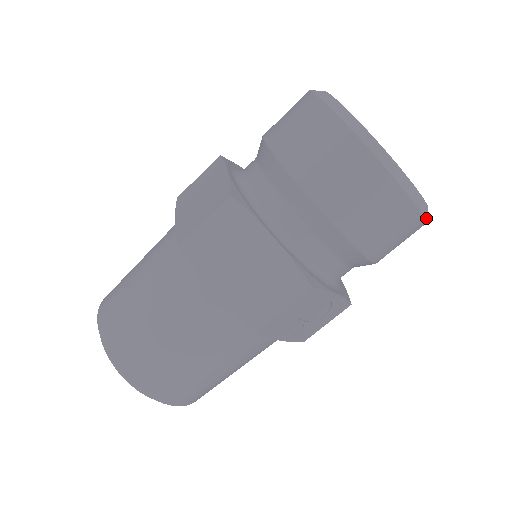
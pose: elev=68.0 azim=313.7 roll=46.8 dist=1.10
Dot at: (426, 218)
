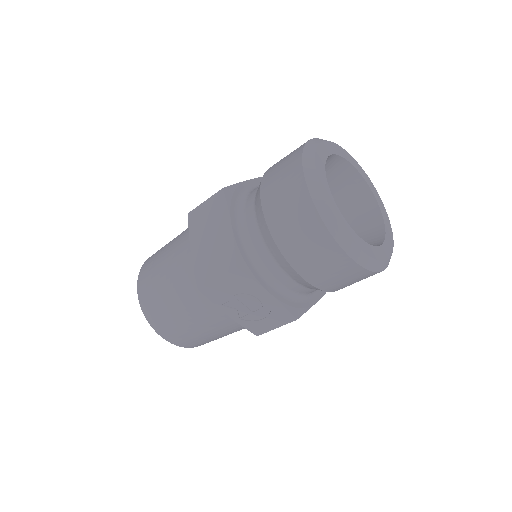
Dot at: (354, 258)
